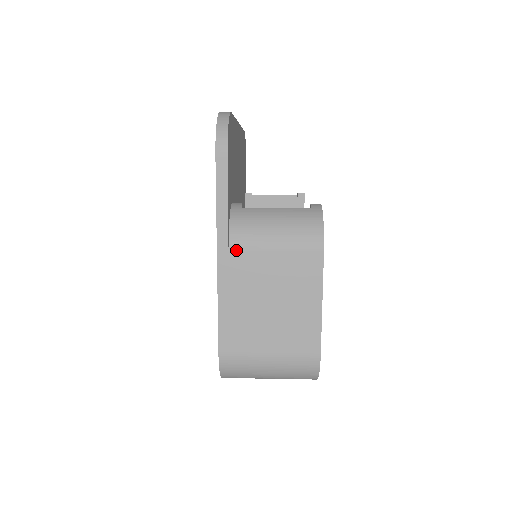
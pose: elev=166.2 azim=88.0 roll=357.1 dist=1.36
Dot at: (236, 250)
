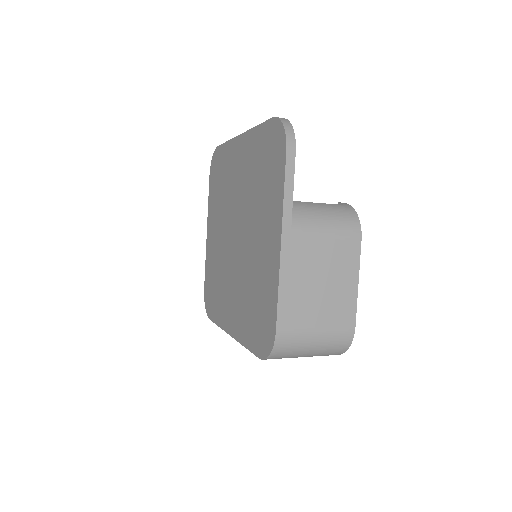
Dot at: (297, 235)
